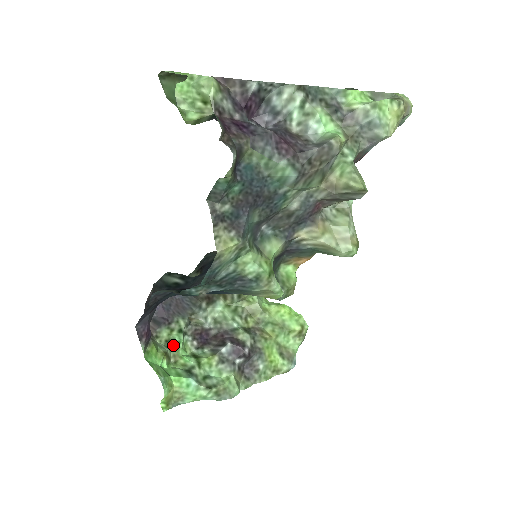
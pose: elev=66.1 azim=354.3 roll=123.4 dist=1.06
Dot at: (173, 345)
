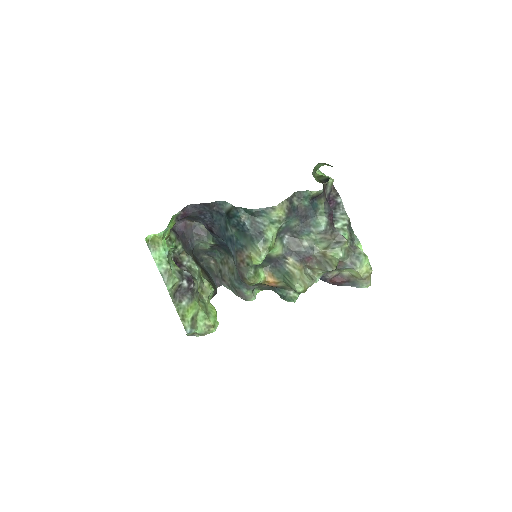
Dot at: (170, 242)
